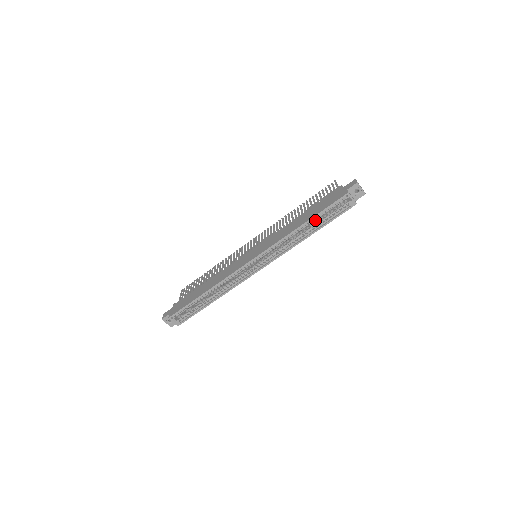
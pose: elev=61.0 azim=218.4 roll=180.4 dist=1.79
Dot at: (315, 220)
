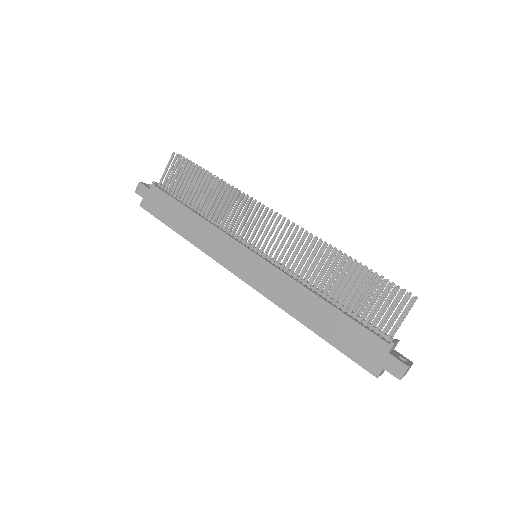
Dot at: (327, 335)
